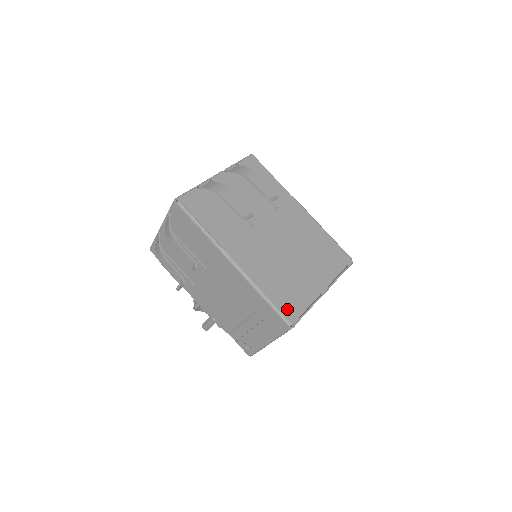
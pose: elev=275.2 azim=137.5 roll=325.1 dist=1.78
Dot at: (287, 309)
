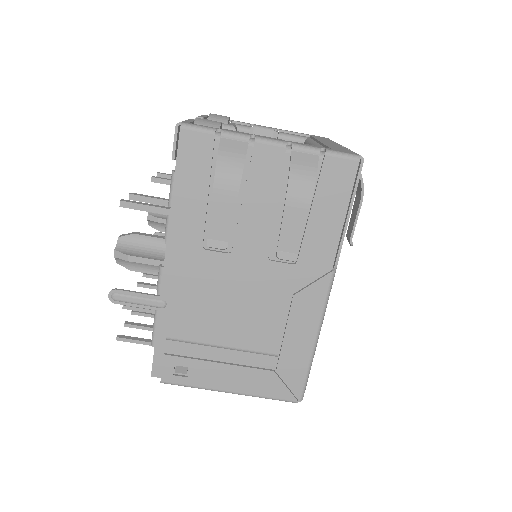
Dot at: occluded
